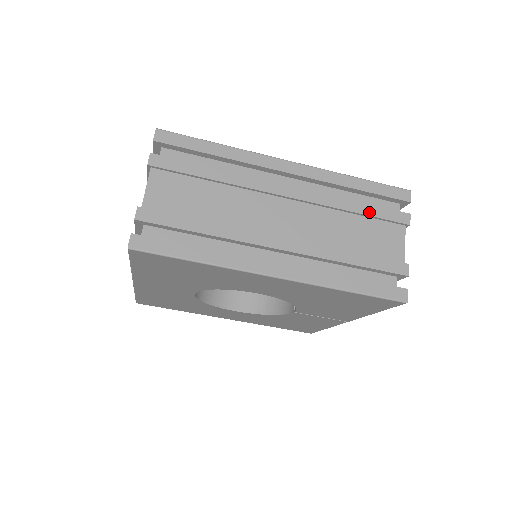
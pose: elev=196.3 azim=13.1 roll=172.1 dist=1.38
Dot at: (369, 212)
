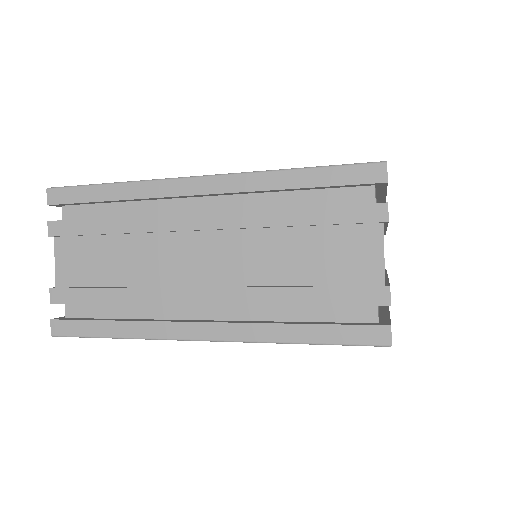
Dot at: (318, 219)
